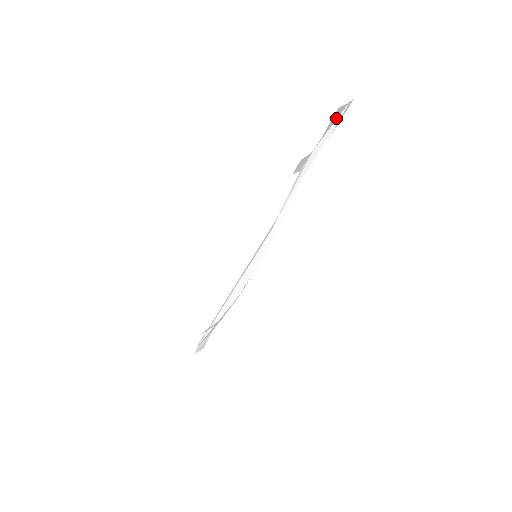
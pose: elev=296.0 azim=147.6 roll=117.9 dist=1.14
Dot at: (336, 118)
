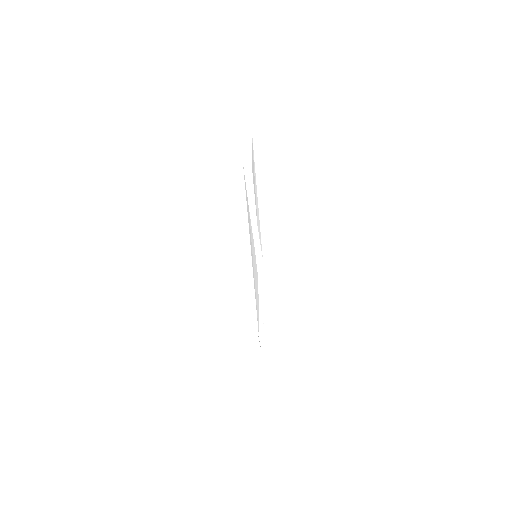
Dot at: (252, 142)
